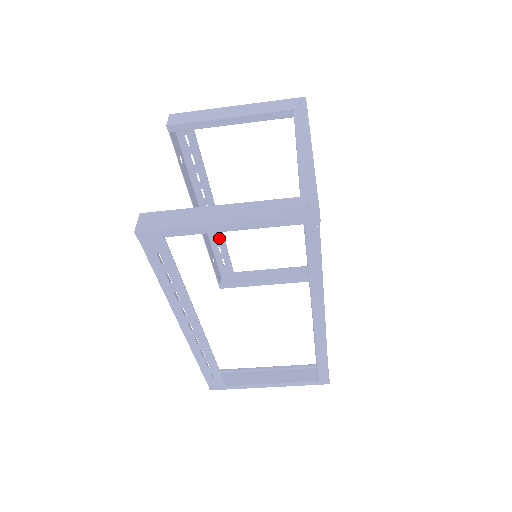
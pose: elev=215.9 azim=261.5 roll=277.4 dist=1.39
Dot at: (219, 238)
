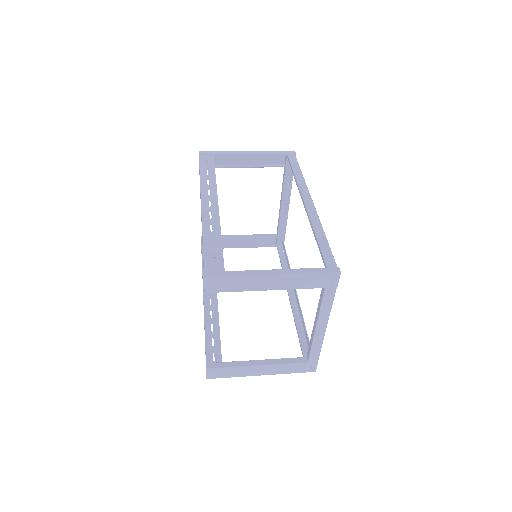
Dot at: (211, 181)
